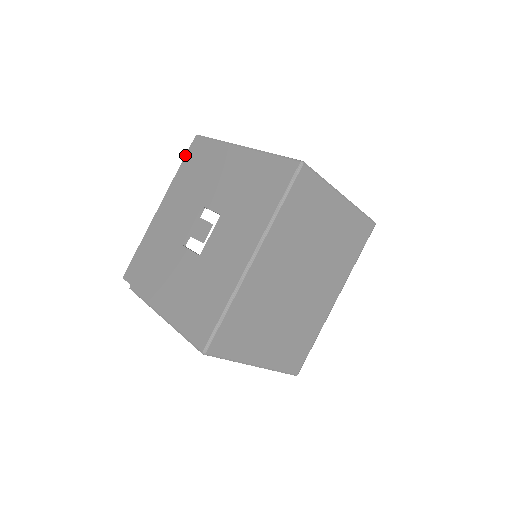
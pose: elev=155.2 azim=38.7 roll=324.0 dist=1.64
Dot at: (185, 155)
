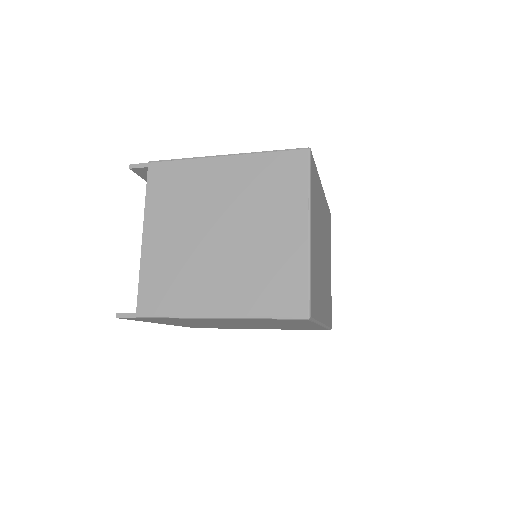
Dot at: occluded
